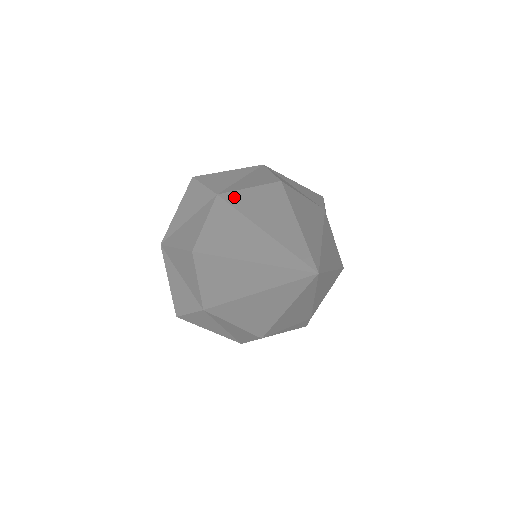
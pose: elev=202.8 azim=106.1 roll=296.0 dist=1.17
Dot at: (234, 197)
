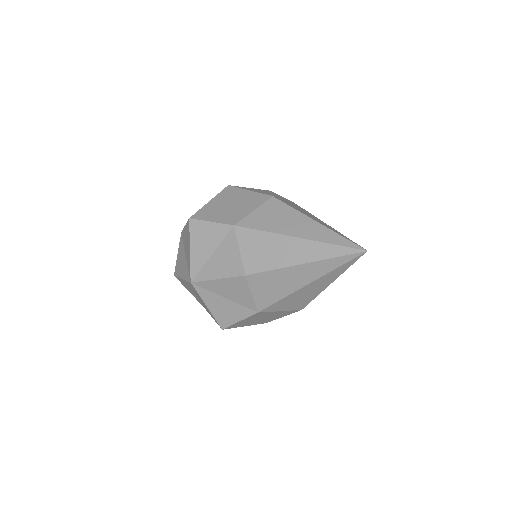
Dot at: occluded
